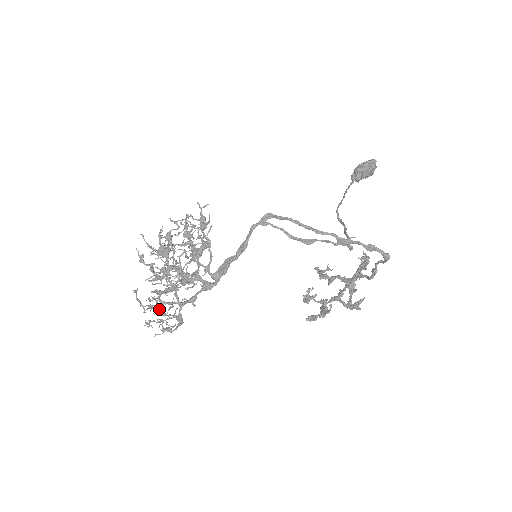
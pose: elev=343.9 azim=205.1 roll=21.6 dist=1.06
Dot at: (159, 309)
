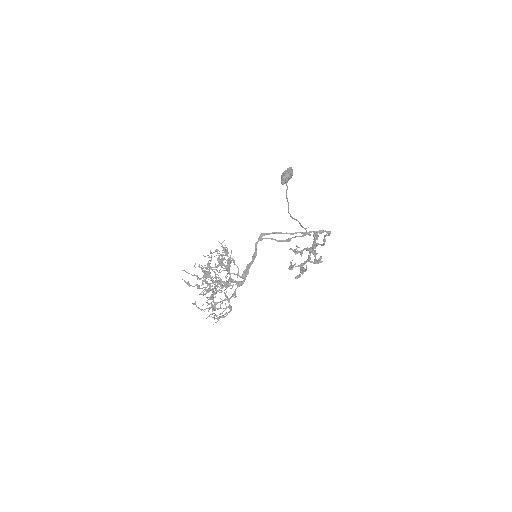
Dot at: (215, 307)
